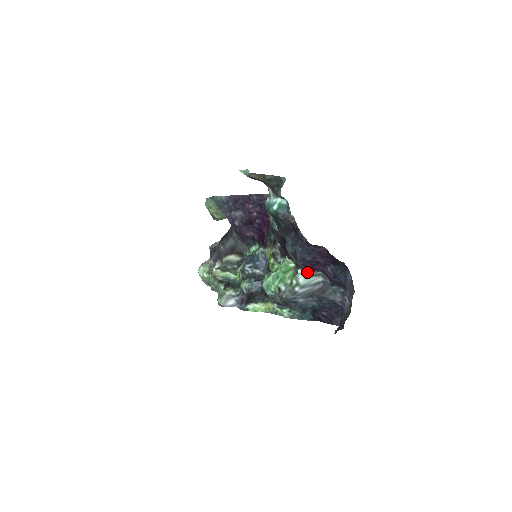
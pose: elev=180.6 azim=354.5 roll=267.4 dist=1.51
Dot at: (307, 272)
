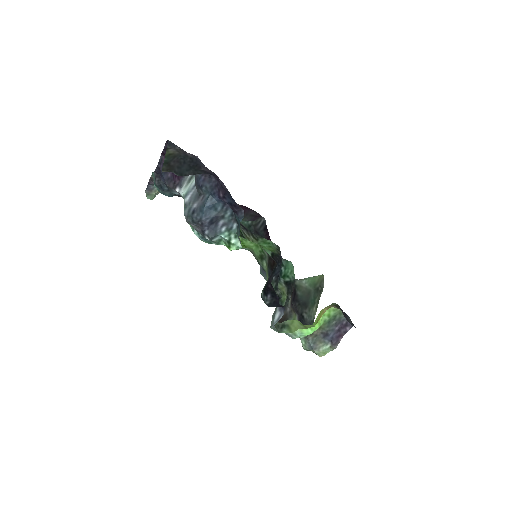
Dot at: (181, 185)
